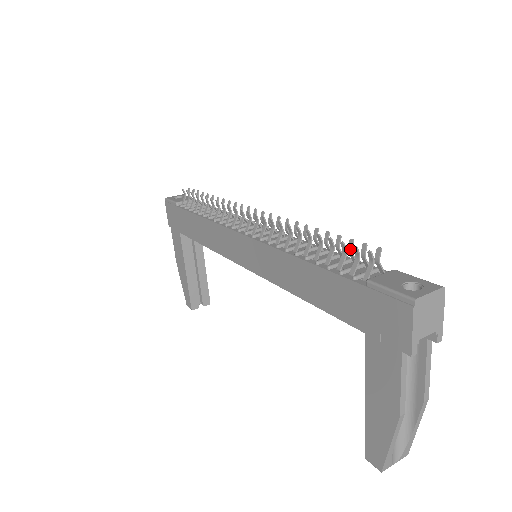
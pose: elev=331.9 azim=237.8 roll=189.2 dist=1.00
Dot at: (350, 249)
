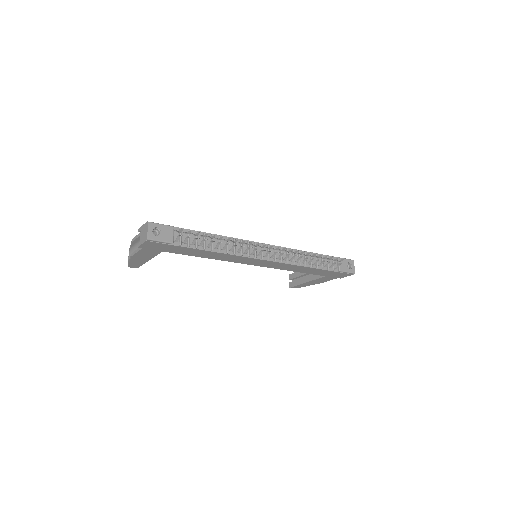
Dot at: occluded
